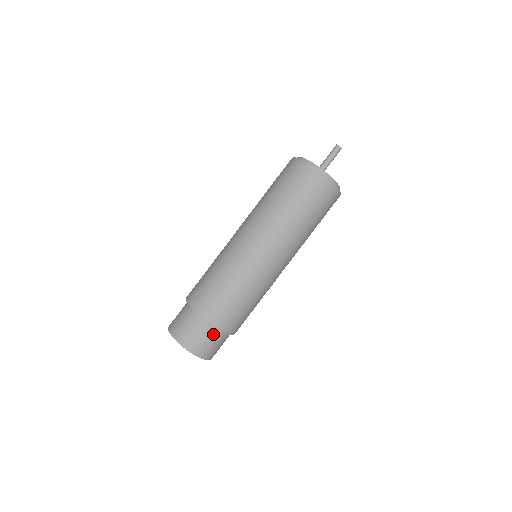
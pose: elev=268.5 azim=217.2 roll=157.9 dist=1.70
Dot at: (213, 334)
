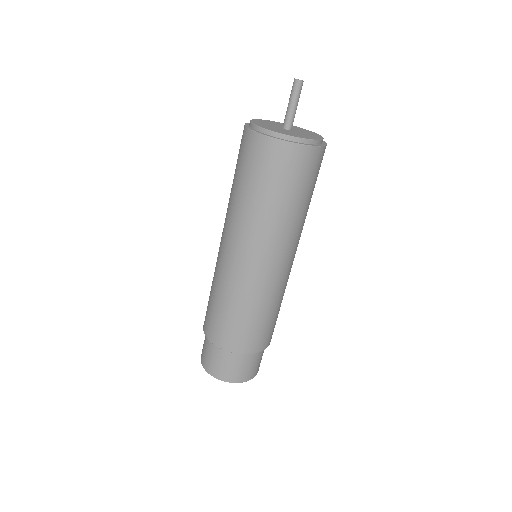
Dot at: (263, 351)
